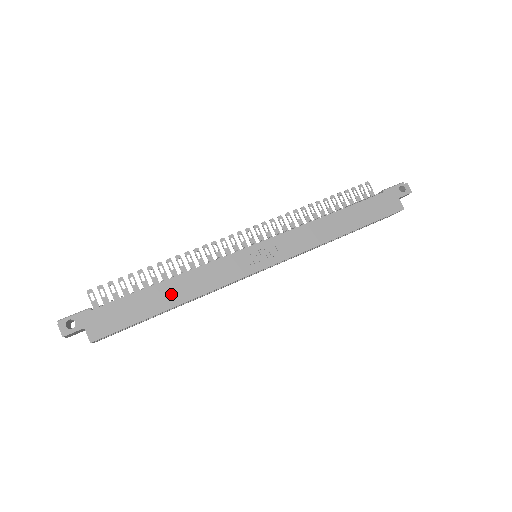
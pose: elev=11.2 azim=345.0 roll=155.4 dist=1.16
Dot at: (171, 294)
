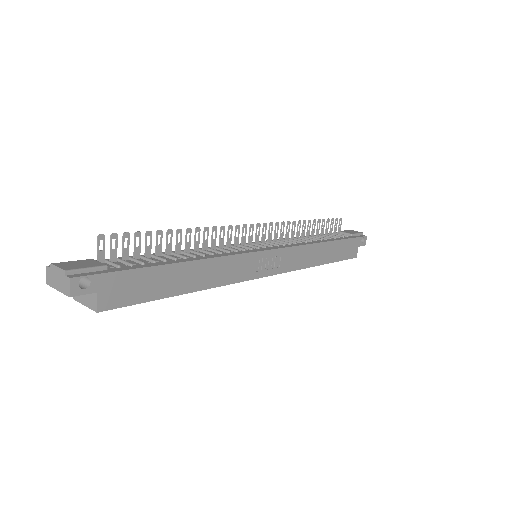
Dot at: (191, 278)
